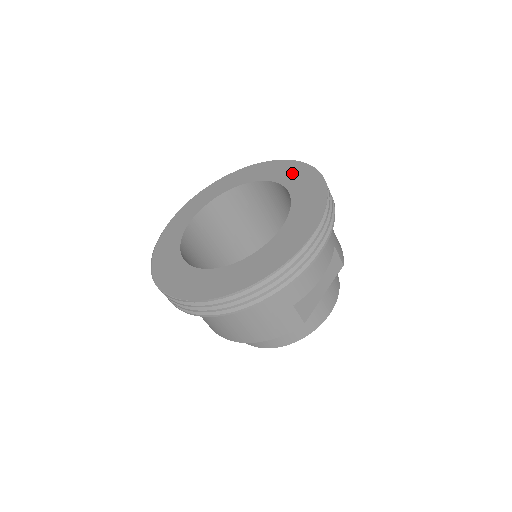
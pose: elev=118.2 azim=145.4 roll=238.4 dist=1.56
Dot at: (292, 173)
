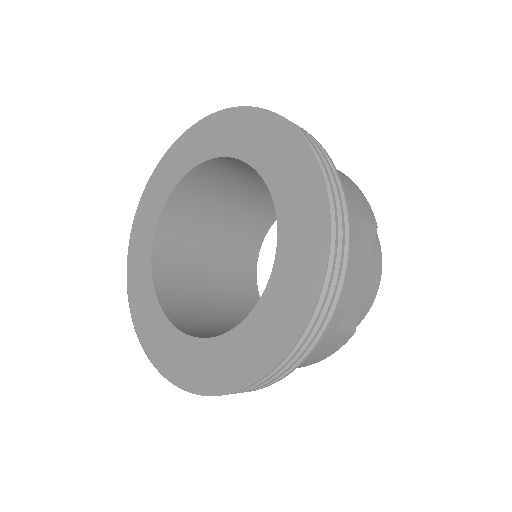
Dot at: (254, 136)
